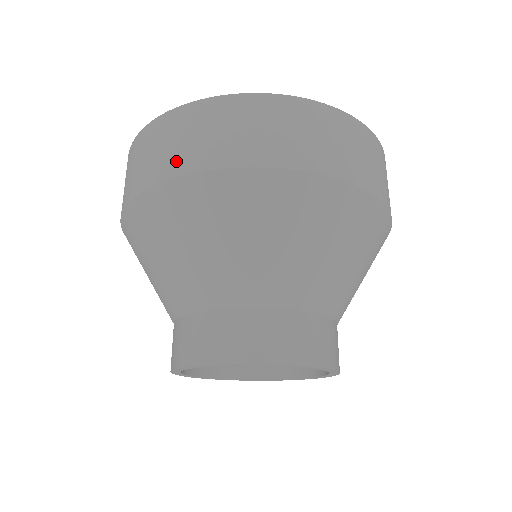
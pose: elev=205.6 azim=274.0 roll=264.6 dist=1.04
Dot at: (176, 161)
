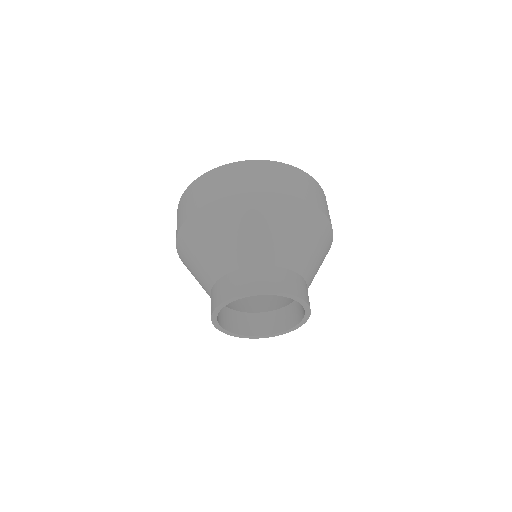
Dot at: (189, 210)
